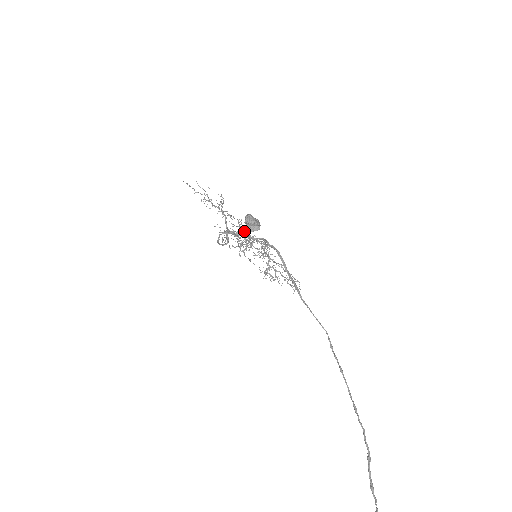
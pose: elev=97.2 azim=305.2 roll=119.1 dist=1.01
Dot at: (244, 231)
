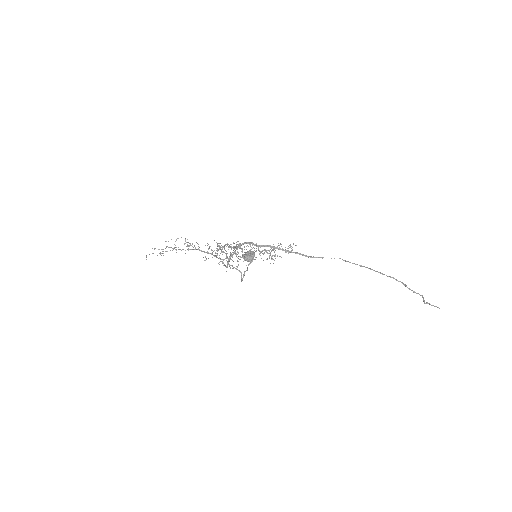
Dot at: occluded
